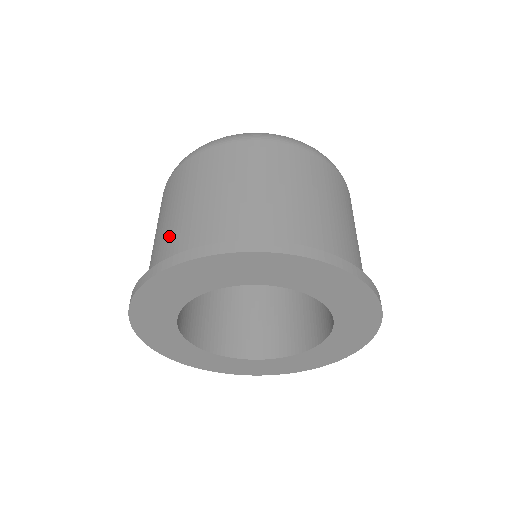
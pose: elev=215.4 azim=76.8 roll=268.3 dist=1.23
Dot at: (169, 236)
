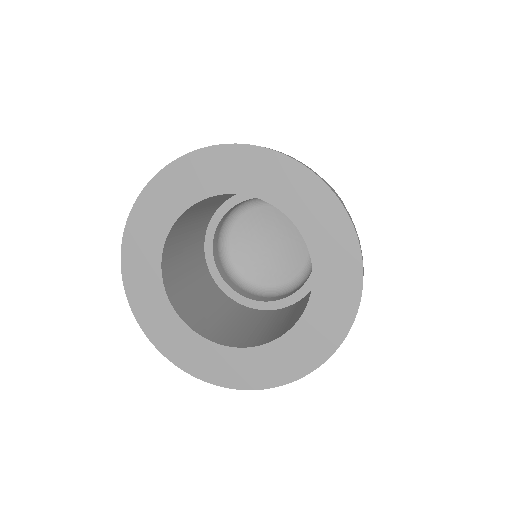
Dot at: occluded
